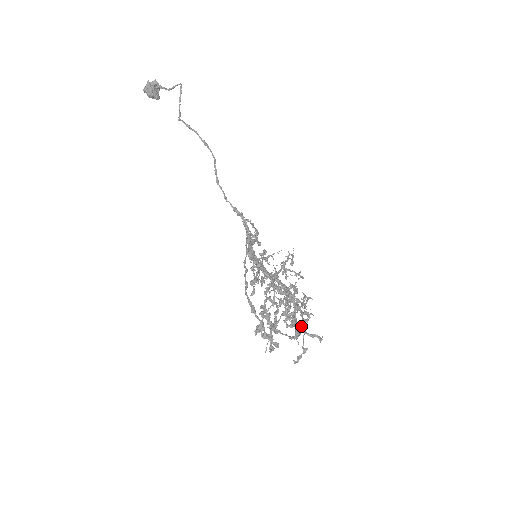
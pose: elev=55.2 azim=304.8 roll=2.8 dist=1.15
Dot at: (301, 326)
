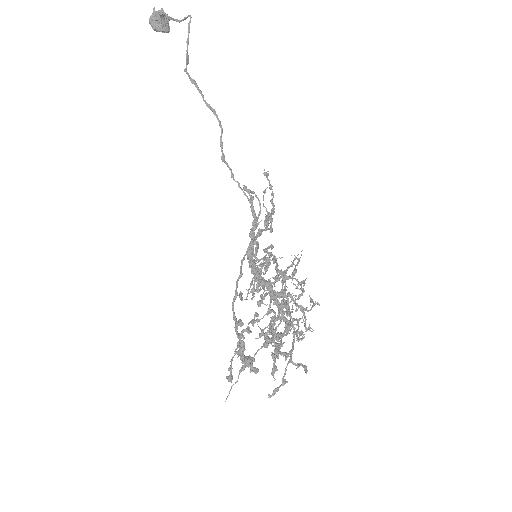
Dot at: occluded
